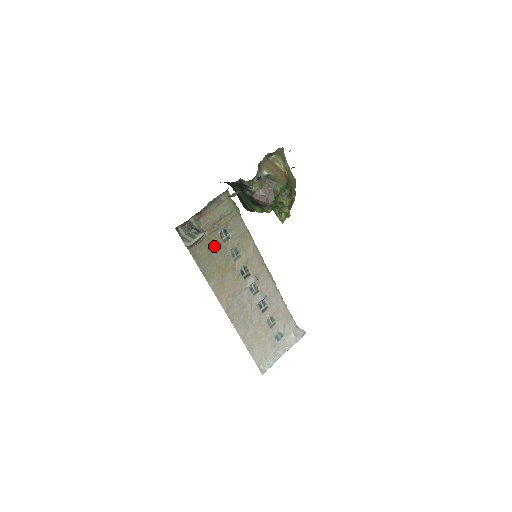
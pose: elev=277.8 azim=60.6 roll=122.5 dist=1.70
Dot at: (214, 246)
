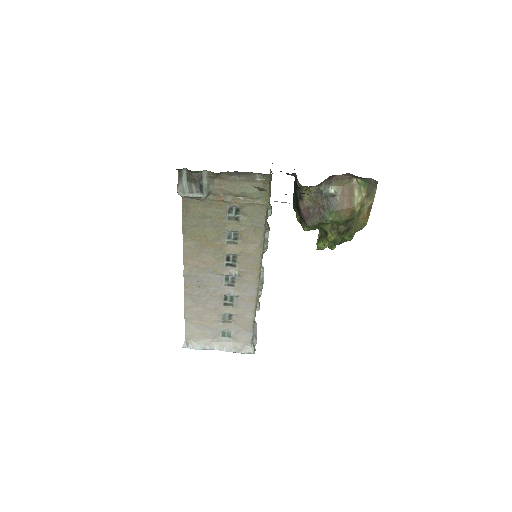
Dot at: (214, 214)
